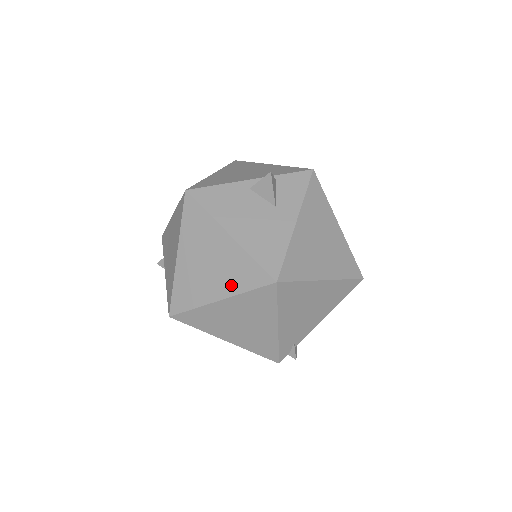
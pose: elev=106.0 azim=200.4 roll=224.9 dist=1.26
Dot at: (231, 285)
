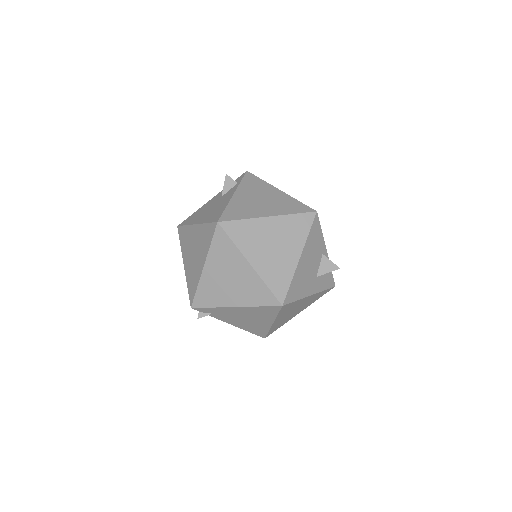
Dot at: (266, 271)
